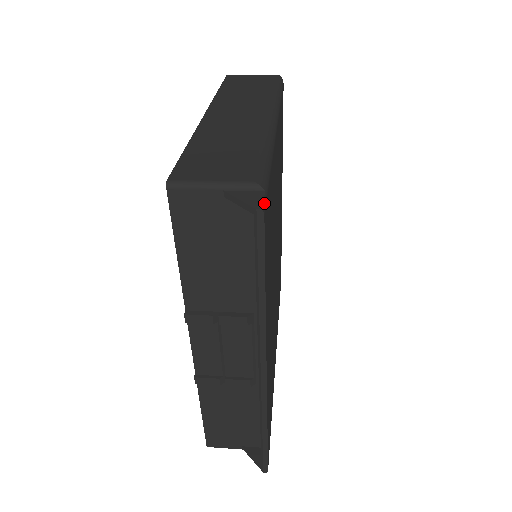
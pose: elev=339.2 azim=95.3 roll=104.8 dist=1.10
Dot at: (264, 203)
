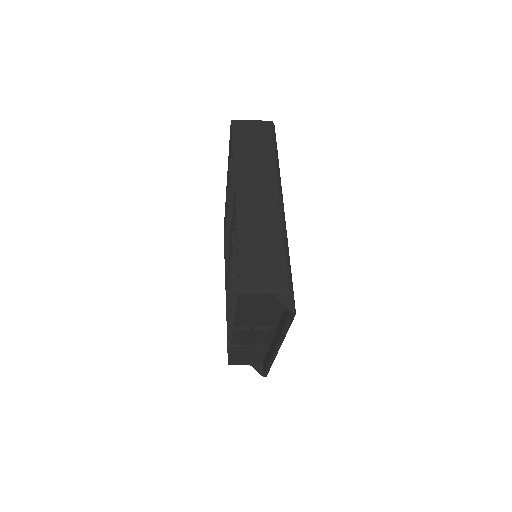
Dot at: occluded
